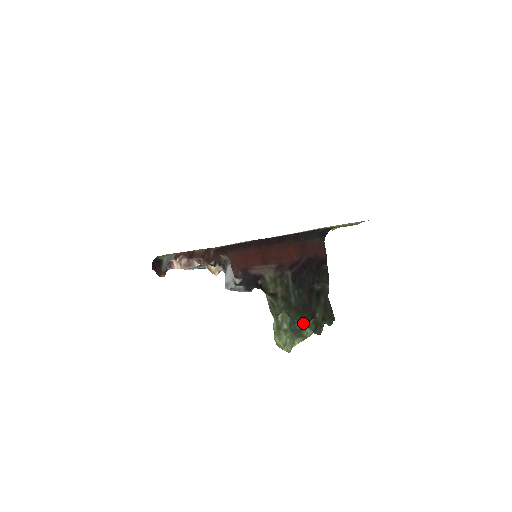
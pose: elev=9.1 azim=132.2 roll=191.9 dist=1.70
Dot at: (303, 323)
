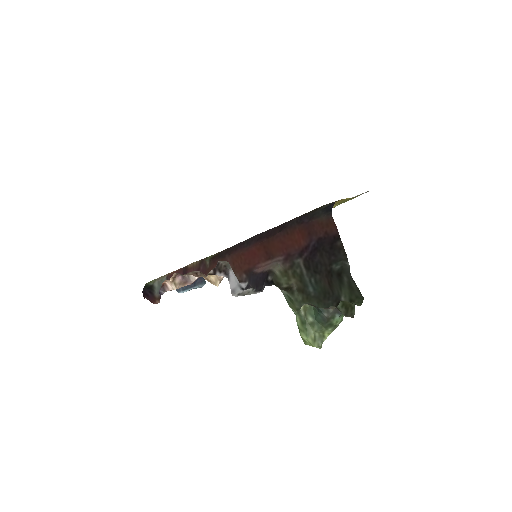
Dot at: (331, 309)
